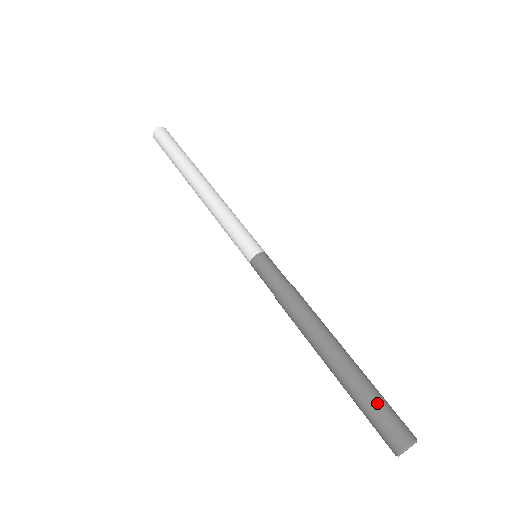
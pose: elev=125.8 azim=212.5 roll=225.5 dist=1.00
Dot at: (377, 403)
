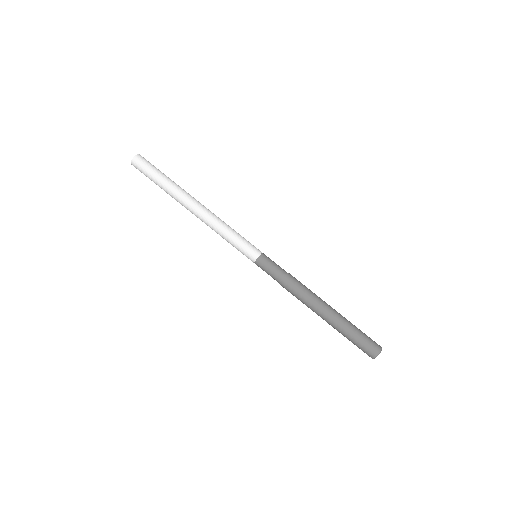
Dot at: (360, 333)
